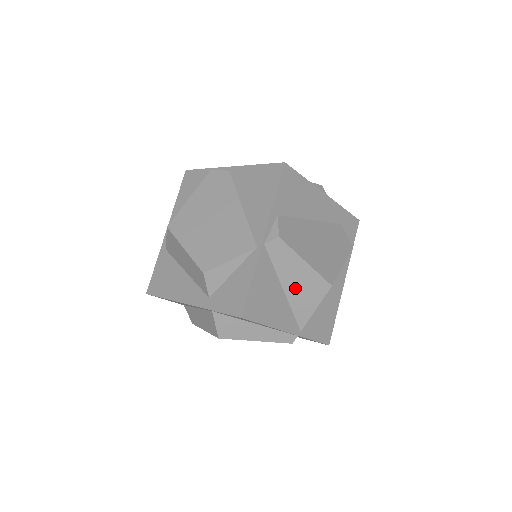
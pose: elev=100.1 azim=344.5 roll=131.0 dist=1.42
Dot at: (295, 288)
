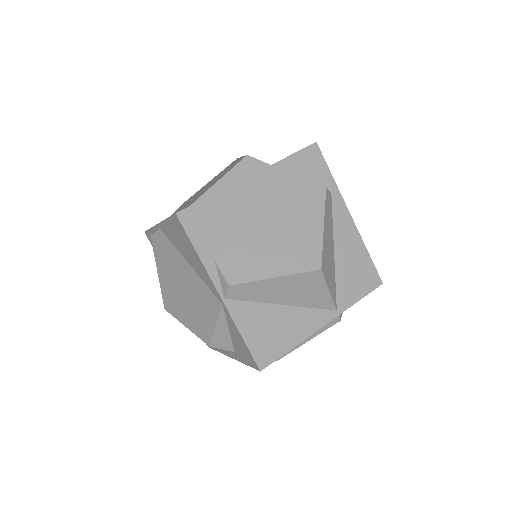
Dot at: (291, 296)
